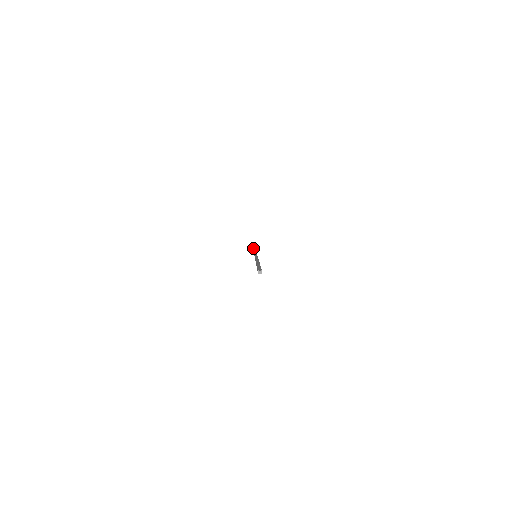
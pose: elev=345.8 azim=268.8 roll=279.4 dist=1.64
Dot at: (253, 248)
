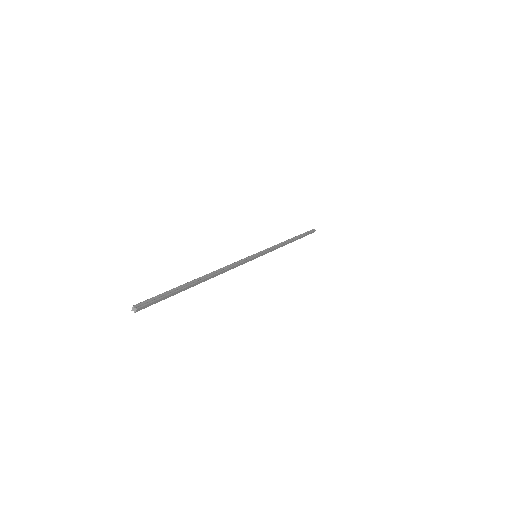
Dot at: (298, 235)
